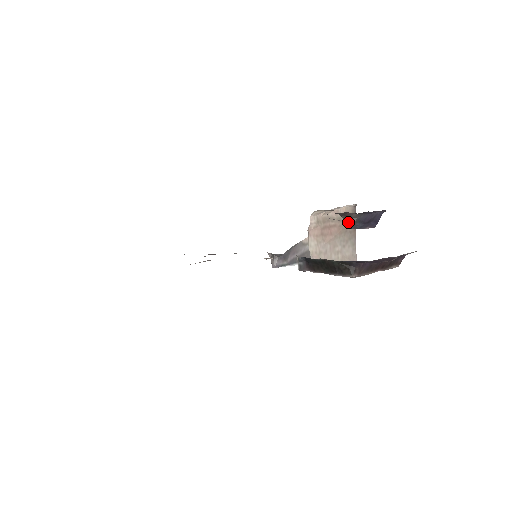
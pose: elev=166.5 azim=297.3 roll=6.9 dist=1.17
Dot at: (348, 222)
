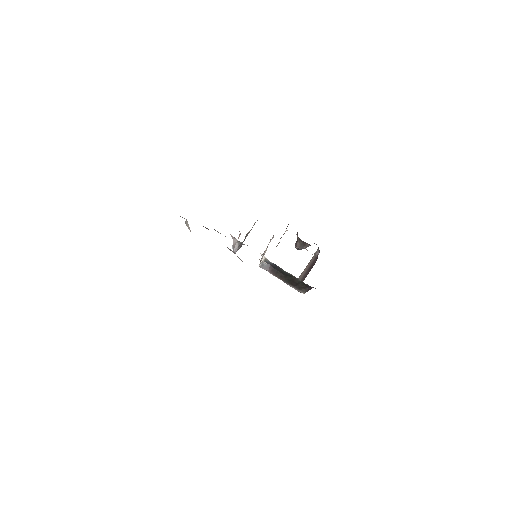
Dot at: (301, 246)
